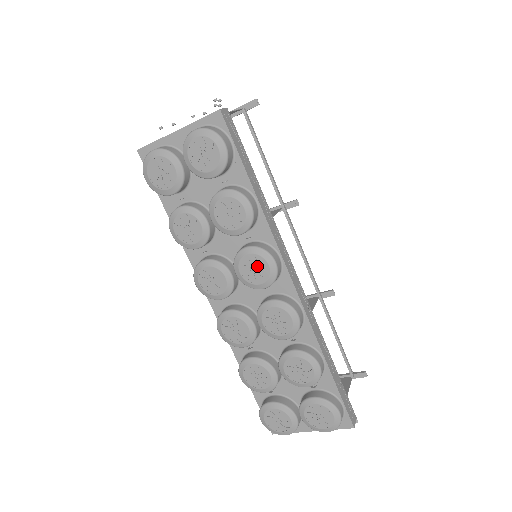
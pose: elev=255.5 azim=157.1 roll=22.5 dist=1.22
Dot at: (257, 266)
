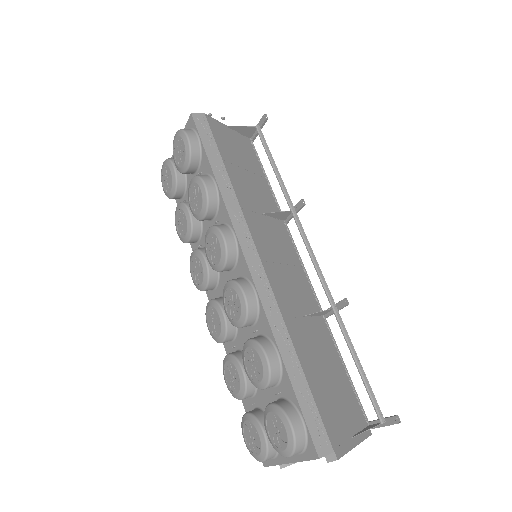
Dot at: (214, 245)
